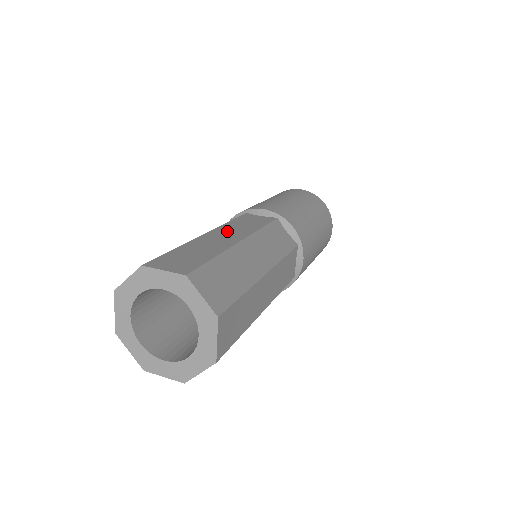
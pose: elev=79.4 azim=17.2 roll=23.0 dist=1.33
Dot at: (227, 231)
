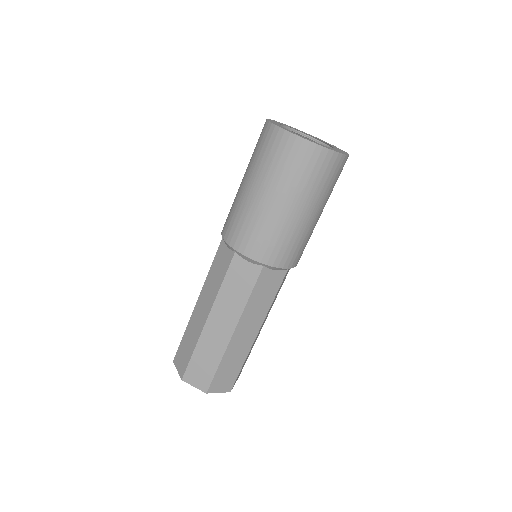
Dot at: (205, 297)
